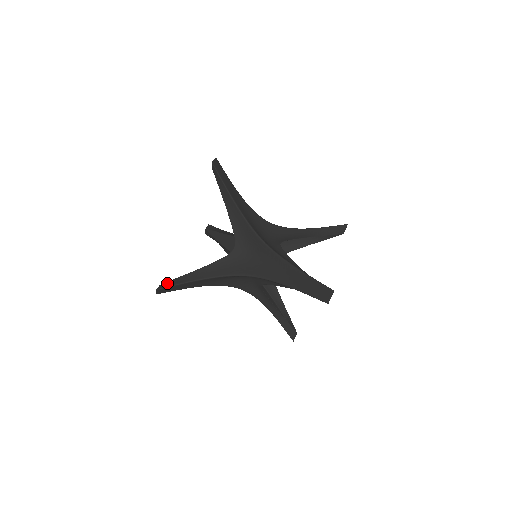
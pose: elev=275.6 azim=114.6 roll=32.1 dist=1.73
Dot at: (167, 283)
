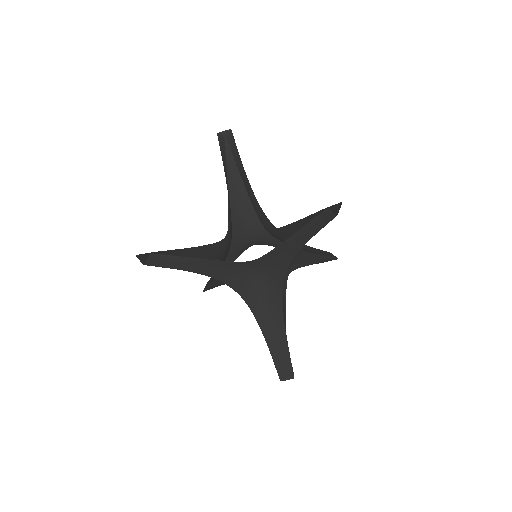
Dot at: (160, 259)
